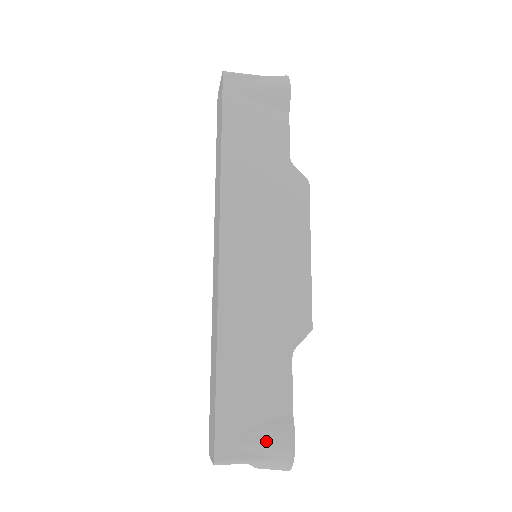
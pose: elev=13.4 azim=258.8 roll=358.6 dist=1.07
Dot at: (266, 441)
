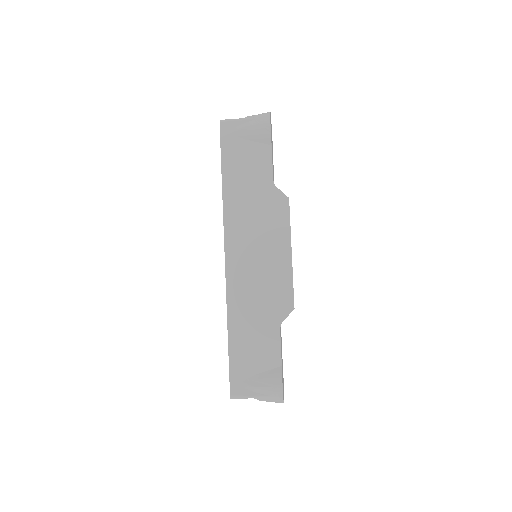
Dot at: (263, 384)
